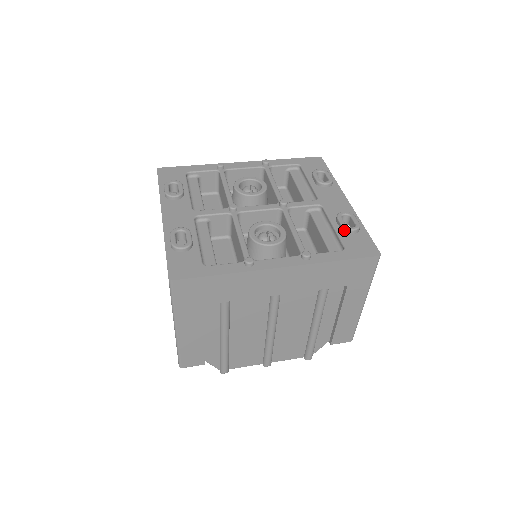
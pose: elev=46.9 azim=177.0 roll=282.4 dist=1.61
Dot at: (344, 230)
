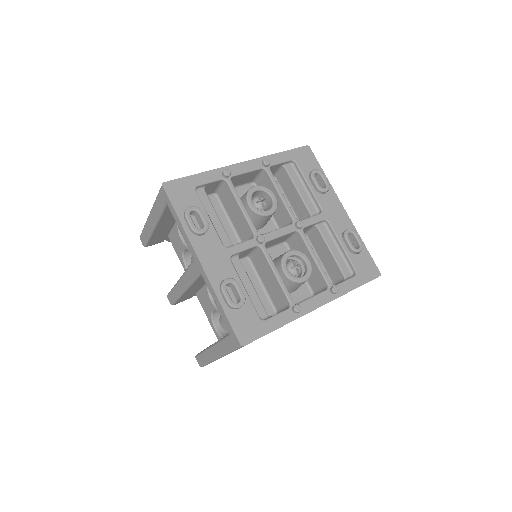
Dot at: (352, 251)
